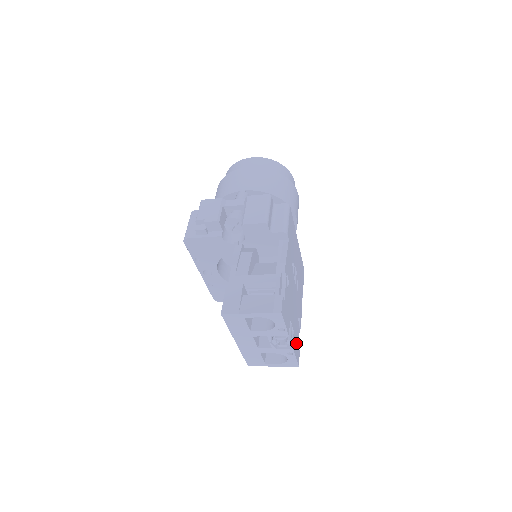
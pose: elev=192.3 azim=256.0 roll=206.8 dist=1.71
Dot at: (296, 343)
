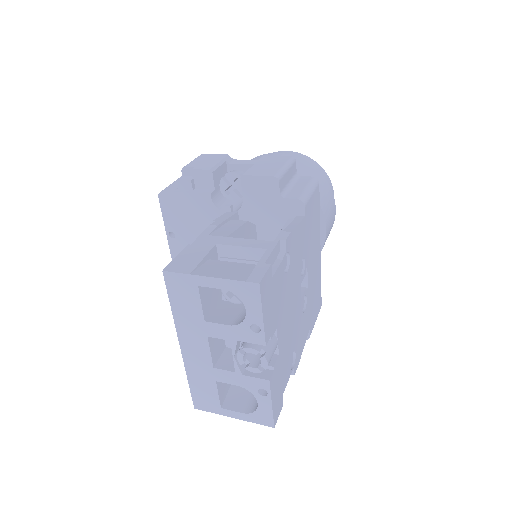
Dot at: (279, 382)
